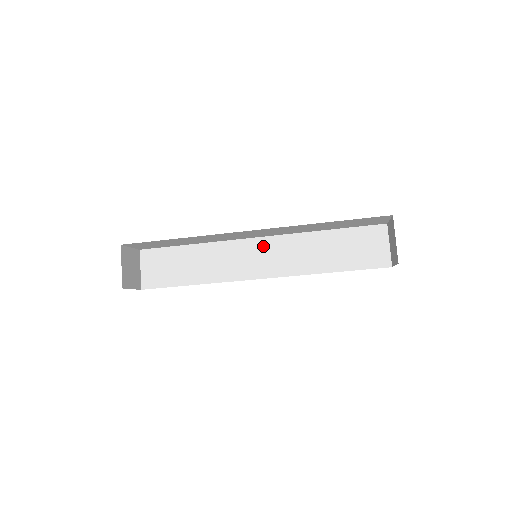
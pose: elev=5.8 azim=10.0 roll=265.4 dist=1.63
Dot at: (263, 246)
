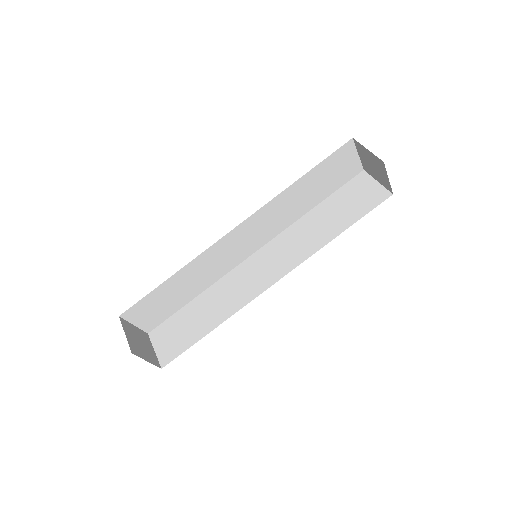
Dot at: (263, 256)
